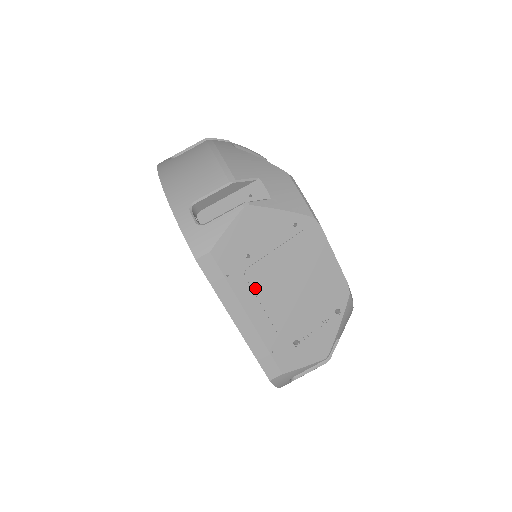
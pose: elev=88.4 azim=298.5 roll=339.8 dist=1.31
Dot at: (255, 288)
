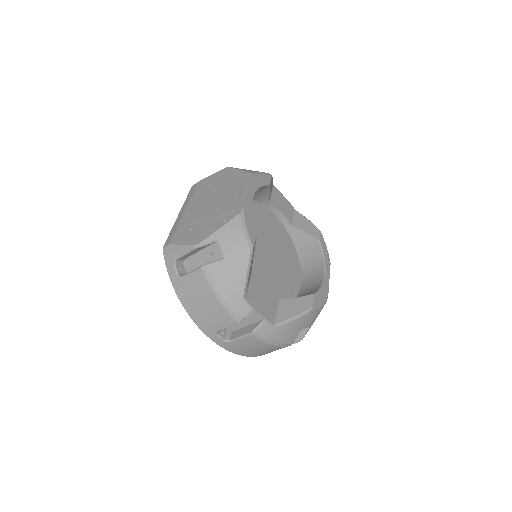
Dot at: occluded
